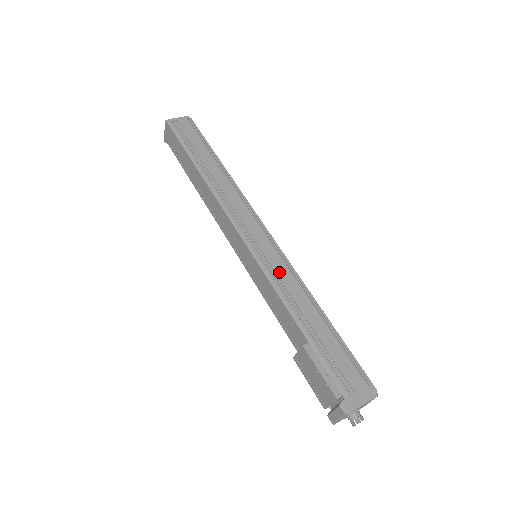
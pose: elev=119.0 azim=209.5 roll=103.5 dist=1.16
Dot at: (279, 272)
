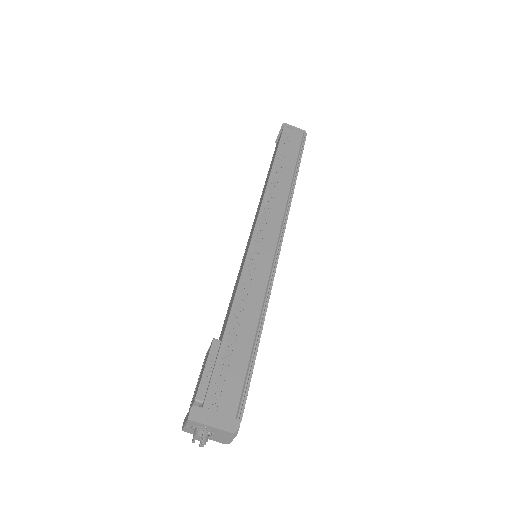
Dot at: (257, 275)
